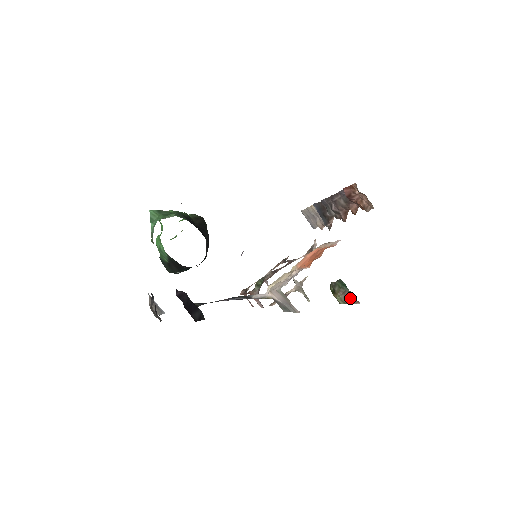
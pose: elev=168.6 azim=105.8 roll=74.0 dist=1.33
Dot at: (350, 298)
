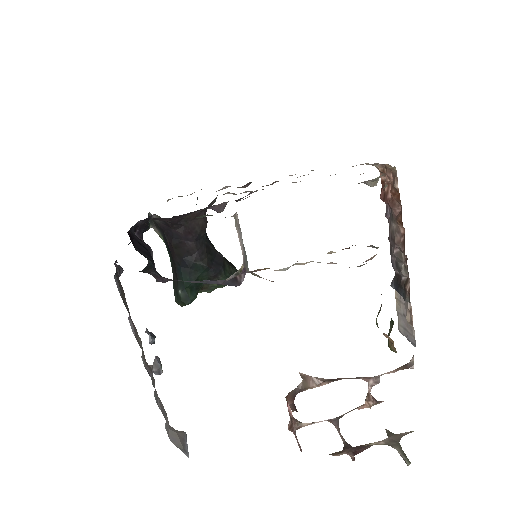
Dot at: occluded
